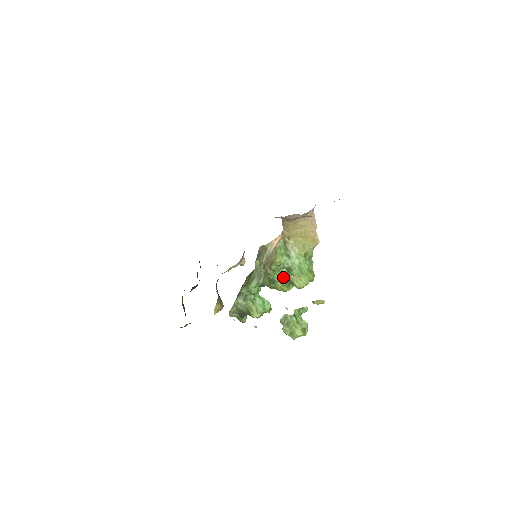
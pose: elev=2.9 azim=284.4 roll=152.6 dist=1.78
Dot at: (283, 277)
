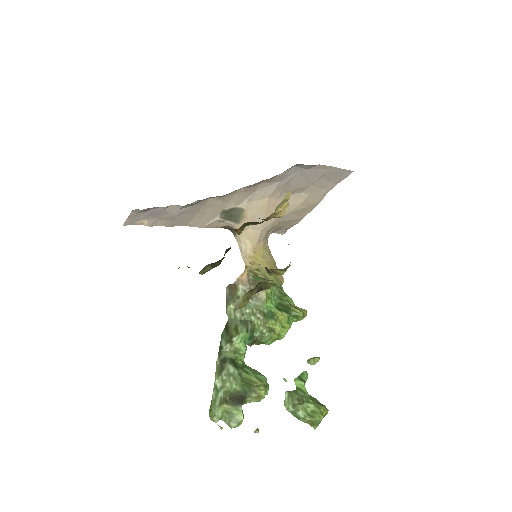
Dot at: (279, 307)
